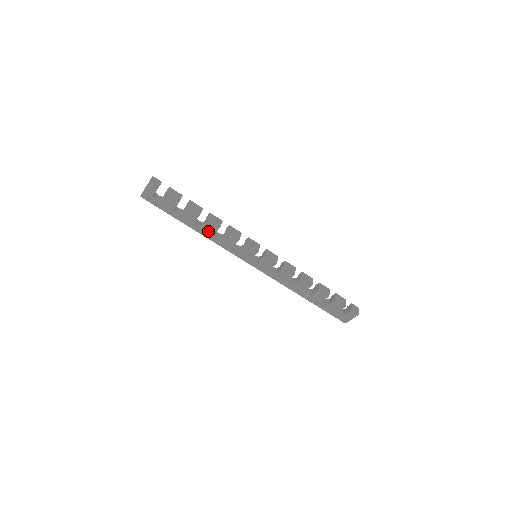
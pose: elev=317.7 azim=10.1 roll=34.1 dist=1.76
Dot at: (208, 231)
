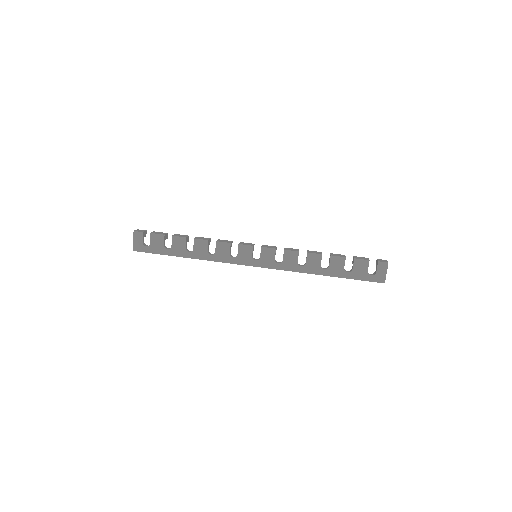
Dot at: (201, 252)
